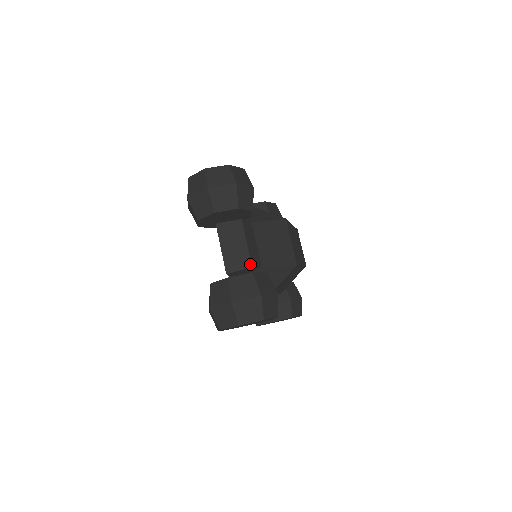
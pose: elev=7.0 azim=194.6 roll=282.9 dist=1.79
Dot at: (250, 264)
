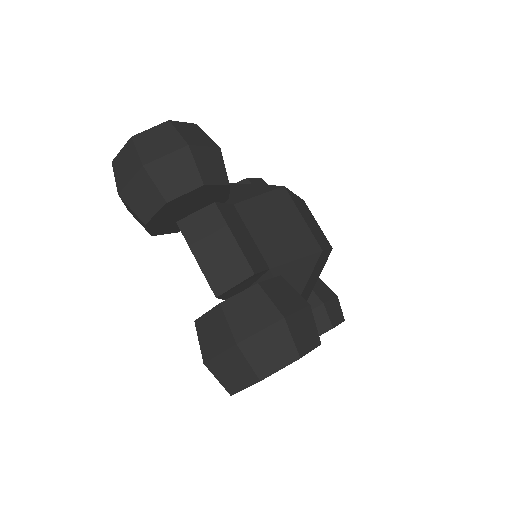
Dot at: (250, 270)
